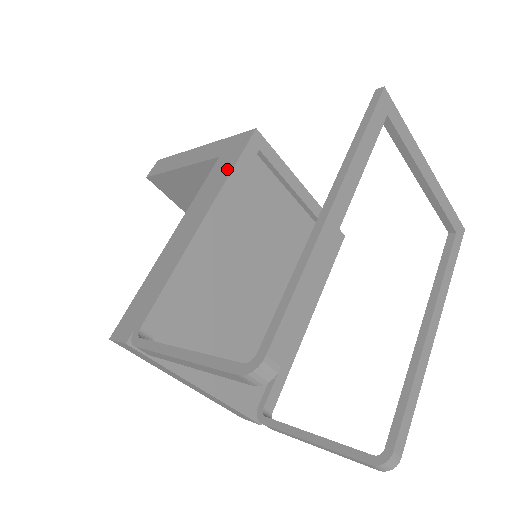
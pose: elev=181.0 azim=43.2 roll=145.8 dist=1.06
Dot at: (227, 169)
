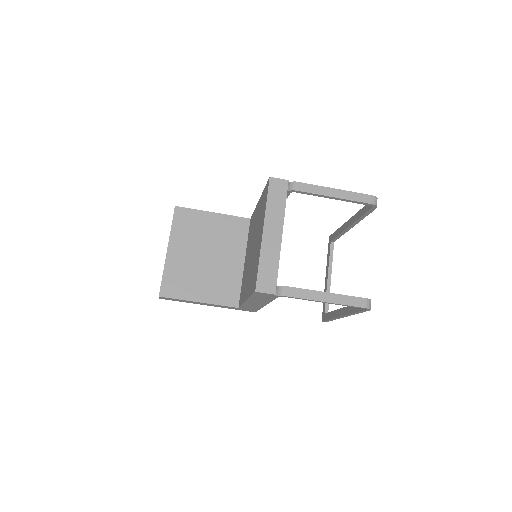
Dot at: occluded
